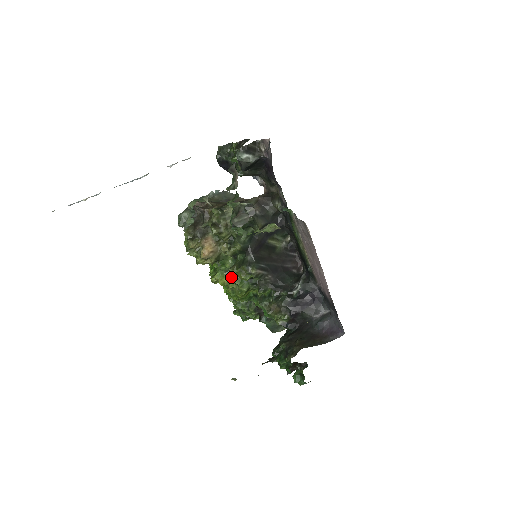
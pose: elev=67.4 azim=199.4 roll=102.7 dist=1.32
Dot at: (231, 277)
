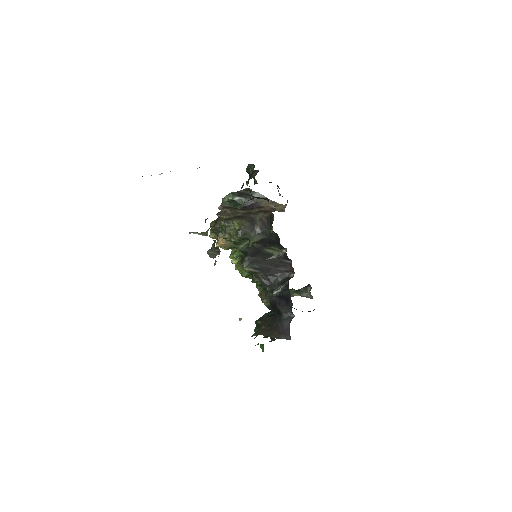
Dot at: (237, 263)
